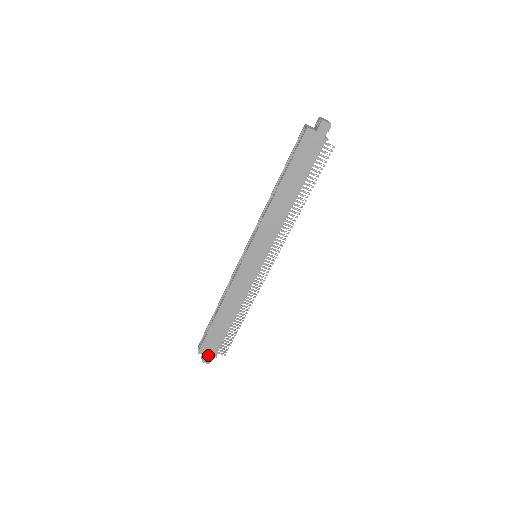
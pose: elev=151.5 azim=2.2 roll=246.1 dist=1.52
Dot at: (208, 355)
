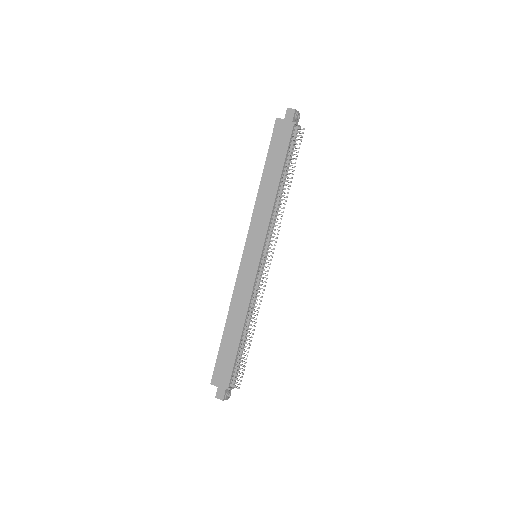
Dot at: (221, 387)
